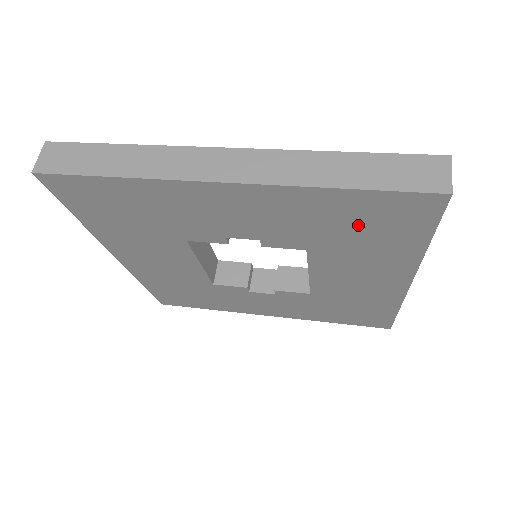
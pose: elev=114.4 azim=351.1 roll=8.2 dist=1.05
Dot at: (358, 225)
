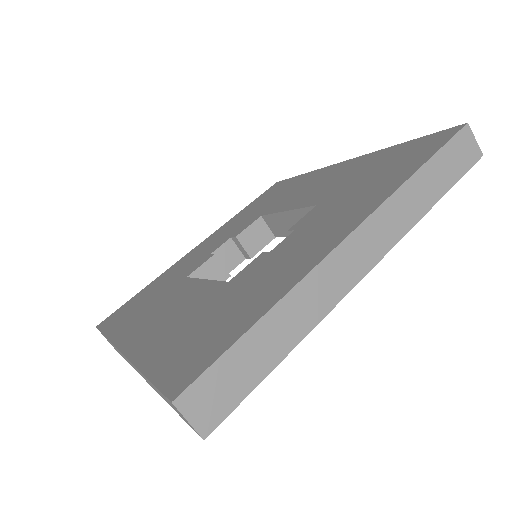
Dot at: occluded
